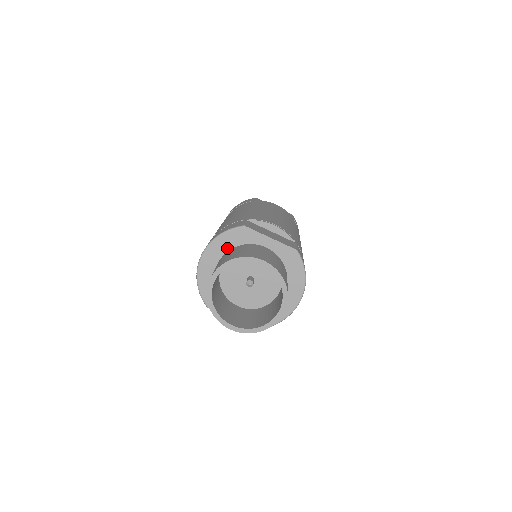
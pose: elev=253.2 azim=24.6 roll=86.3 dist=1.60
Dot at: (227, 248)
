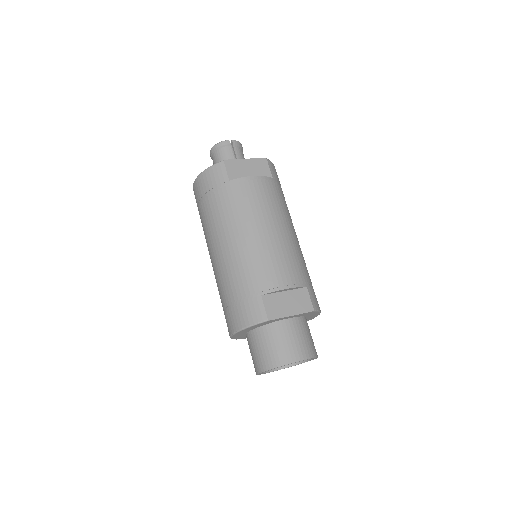
Dot at: (254, 328)
